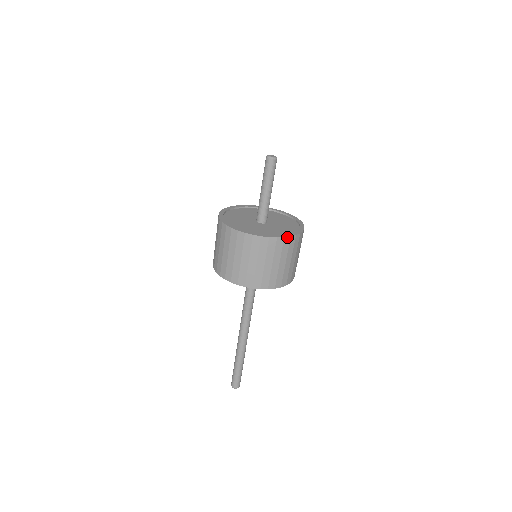
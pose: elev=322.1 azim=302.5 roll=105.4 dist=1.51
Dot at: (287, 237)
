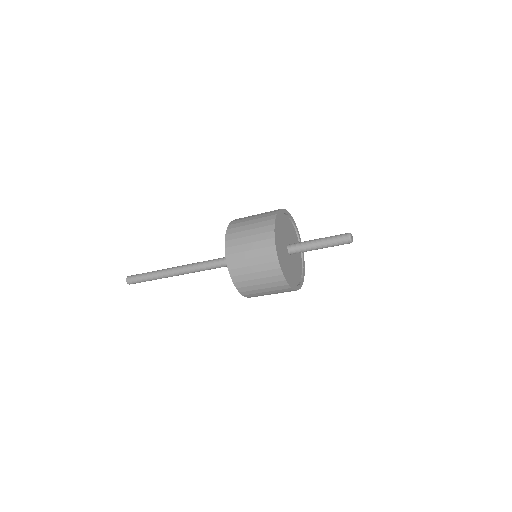
Dot at: (292, 289)
